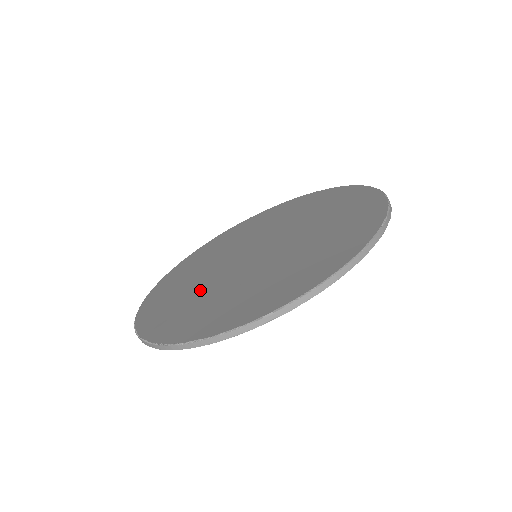
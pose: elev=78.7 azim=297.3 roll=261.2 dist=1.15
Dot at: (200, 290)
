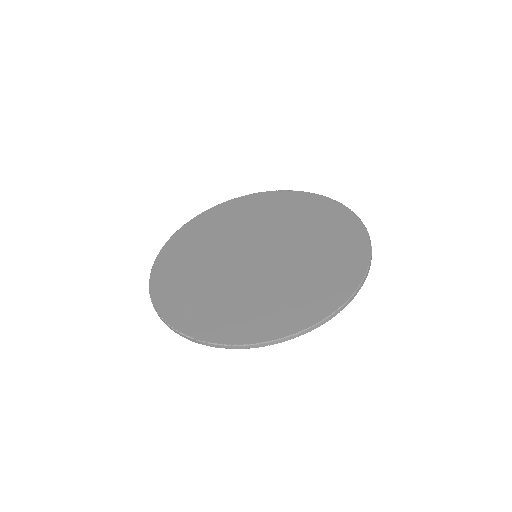
Dot at: (214, 285)
